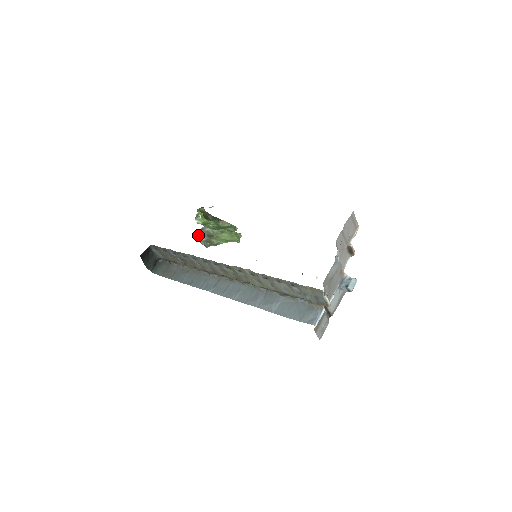
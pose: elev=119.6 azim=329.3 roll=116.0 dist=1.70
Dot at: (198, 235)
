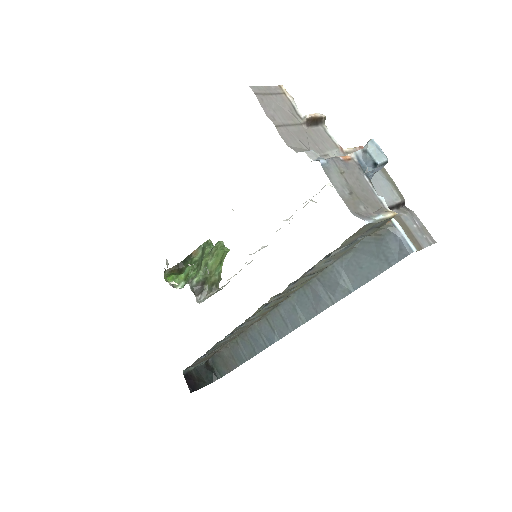
Dot at: (197, 296)
